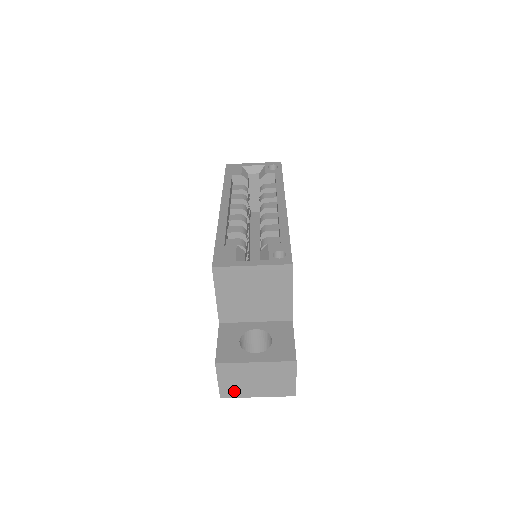
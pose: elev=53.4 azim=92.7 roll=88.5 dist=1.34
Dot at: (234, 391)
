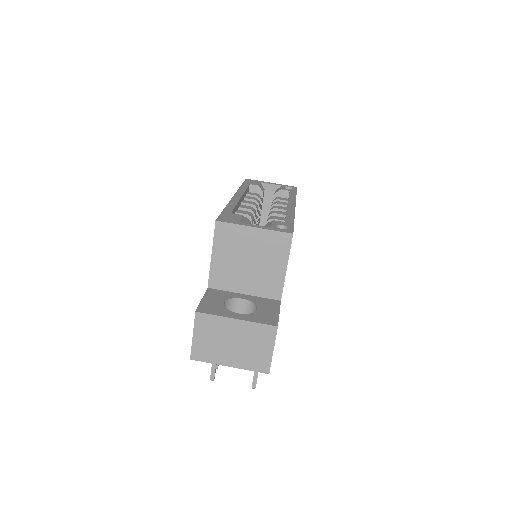
Dot at: (206, 353)
